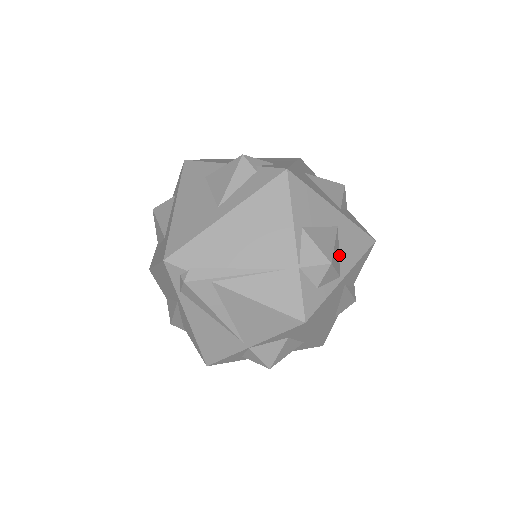
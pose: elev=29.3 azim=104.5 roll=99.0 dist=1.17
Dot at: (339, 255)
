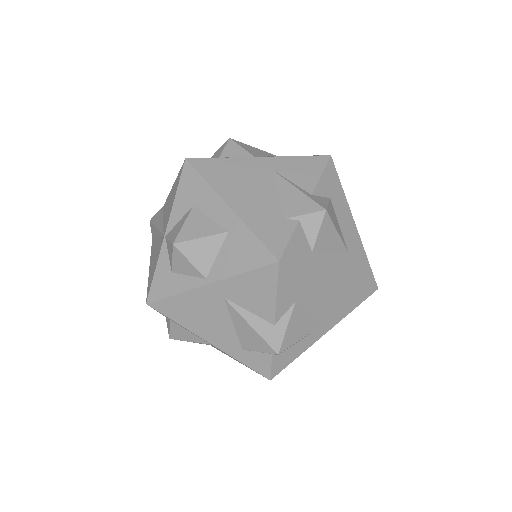
Dot at: occluded
